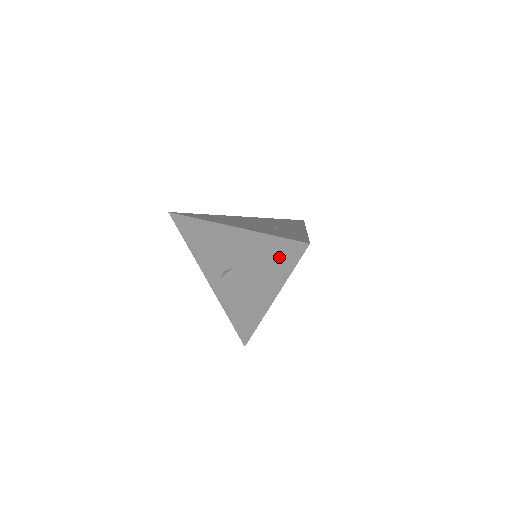
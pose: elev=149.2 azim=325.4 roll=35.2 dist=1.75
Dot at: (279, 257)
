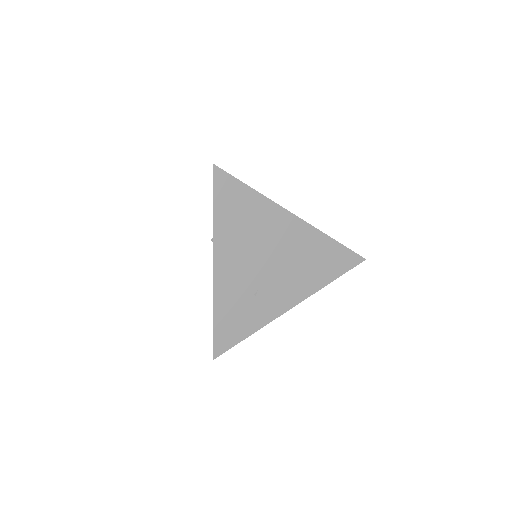
Dot at: occluded
